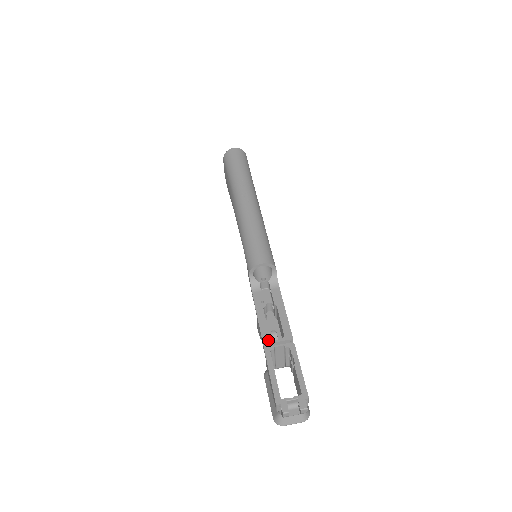
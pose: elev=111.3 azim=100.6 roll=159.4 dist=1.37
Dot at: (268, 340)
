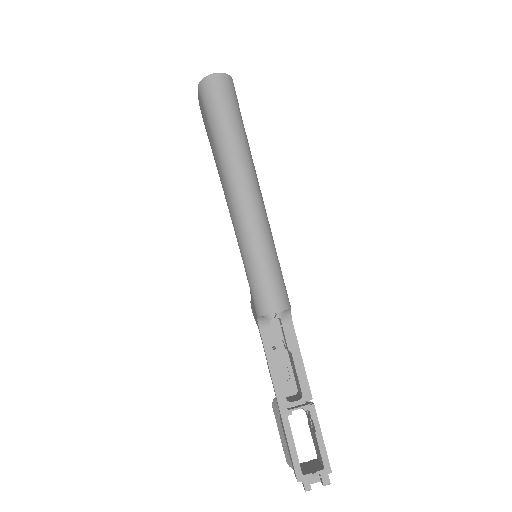
Dot at: (284, 402)
